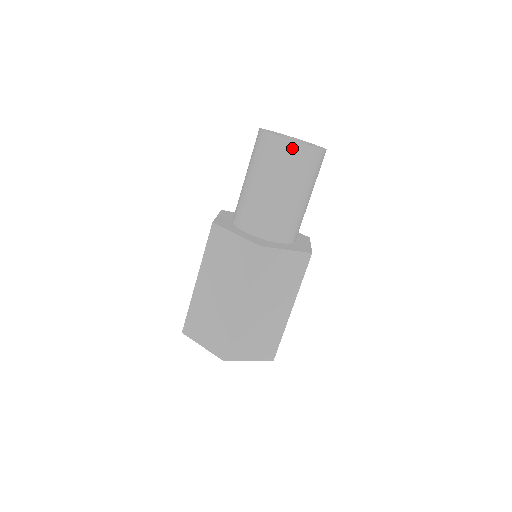
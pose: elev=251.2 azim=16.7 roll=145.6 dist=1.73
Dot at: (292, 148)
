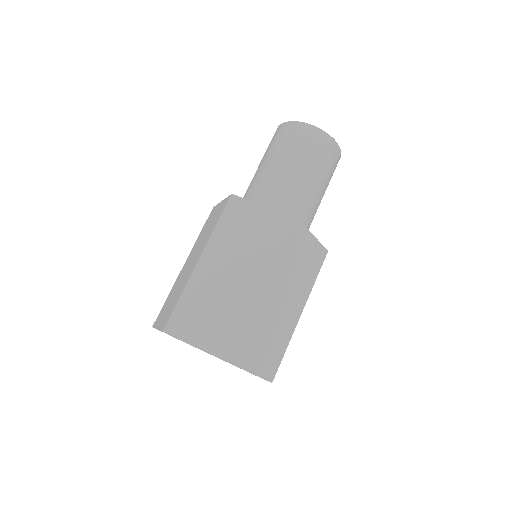
Dot at: (289, 127)
